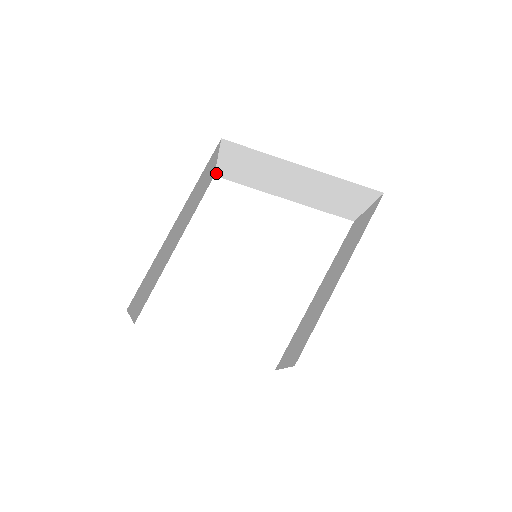
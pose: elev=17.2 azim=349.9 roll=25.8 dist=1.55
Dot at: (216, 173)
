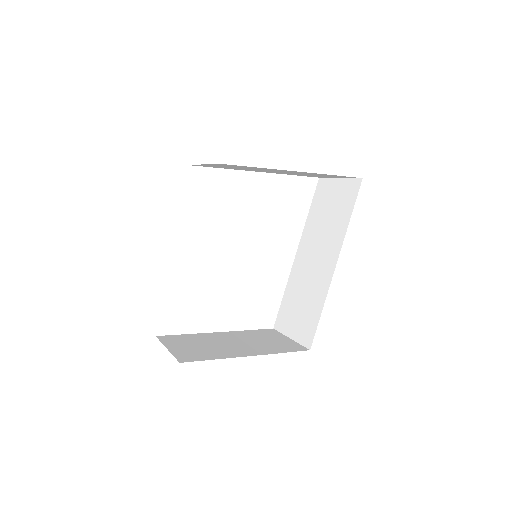
Dot at: occluded
